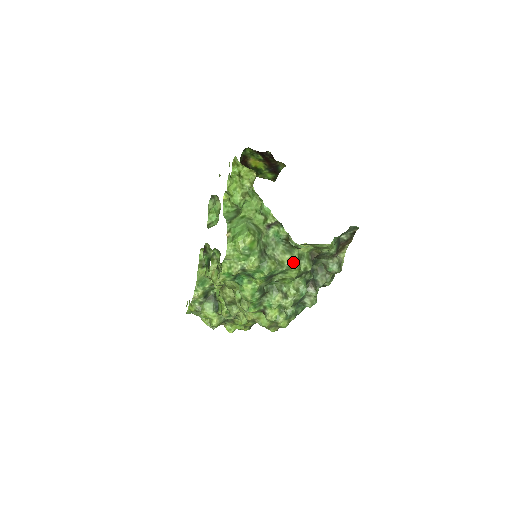
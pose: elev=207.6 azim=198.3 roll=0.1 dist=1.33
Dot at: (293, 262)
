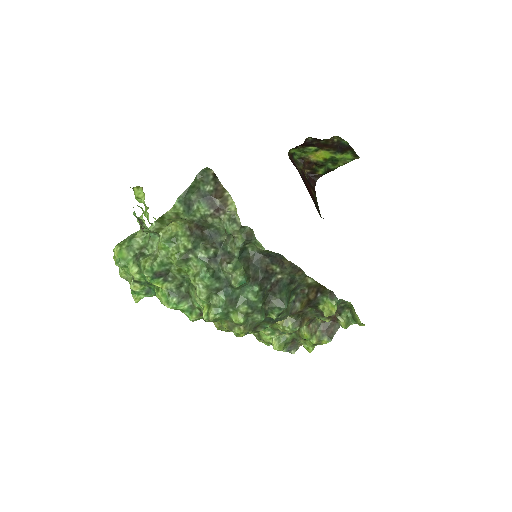
Dot at: (164, 249)
